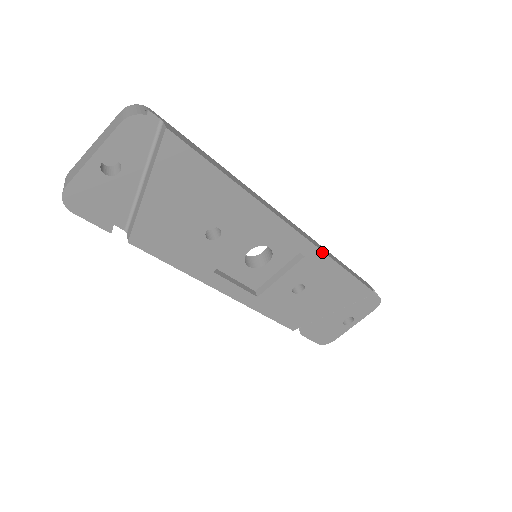
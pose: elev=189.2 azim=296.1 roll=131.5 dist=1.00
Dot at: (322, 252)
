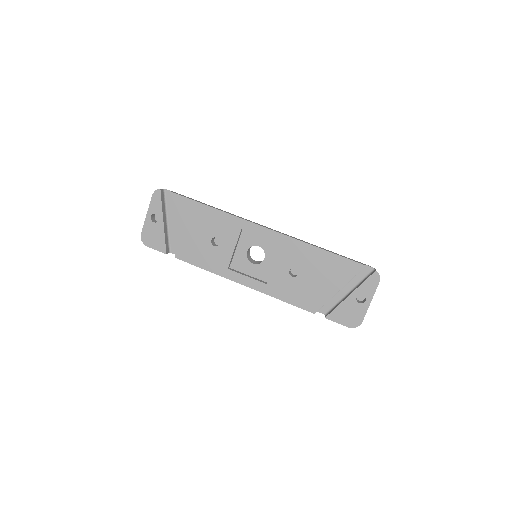
Dot at: (292, 238)
